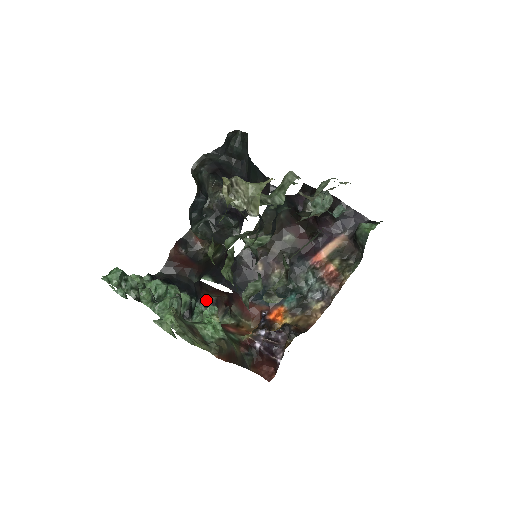
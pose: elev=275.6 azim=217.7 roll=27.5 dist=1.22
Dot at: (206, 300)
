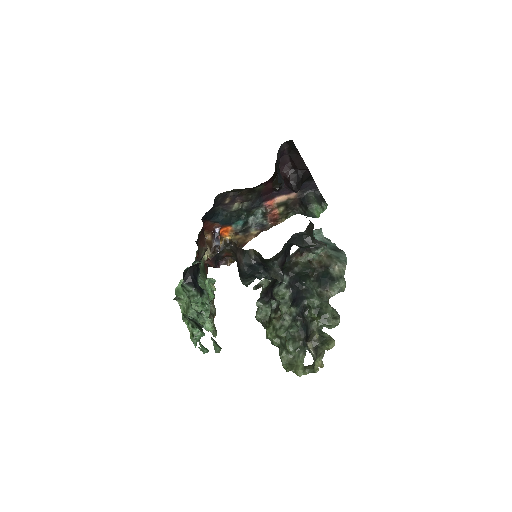
Dot at: (199, 258)
